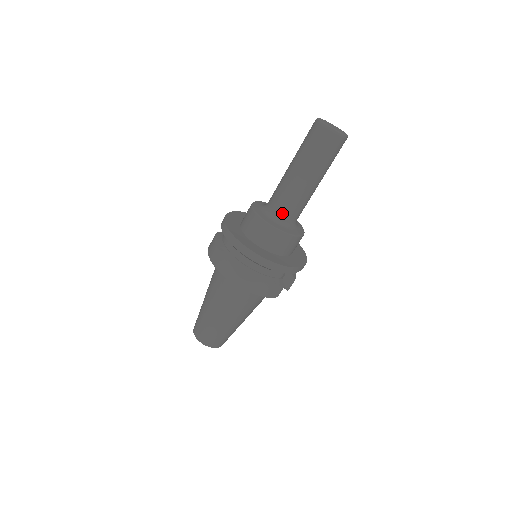
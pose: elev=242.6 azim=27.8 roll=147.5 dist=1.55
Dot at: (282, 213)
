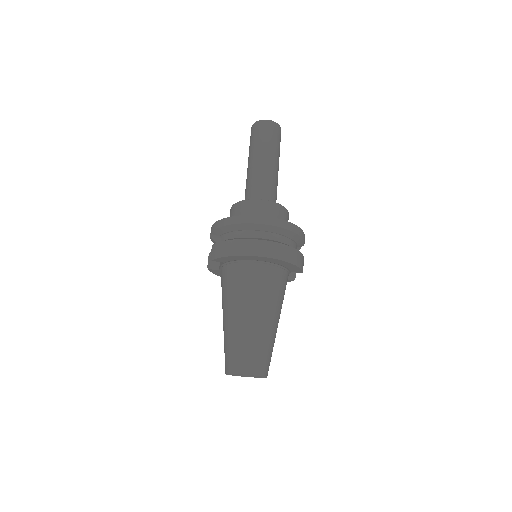
Dot at: (269, 196)
